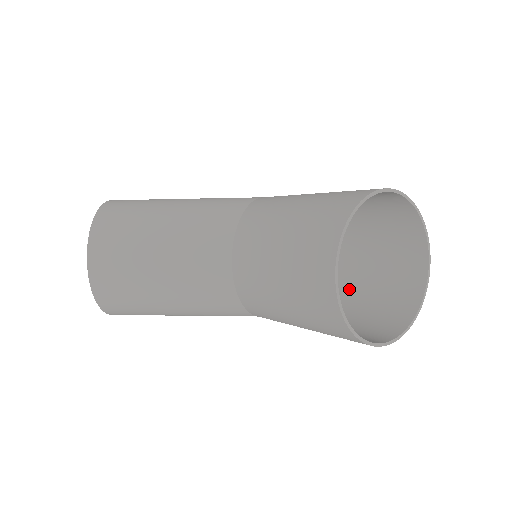
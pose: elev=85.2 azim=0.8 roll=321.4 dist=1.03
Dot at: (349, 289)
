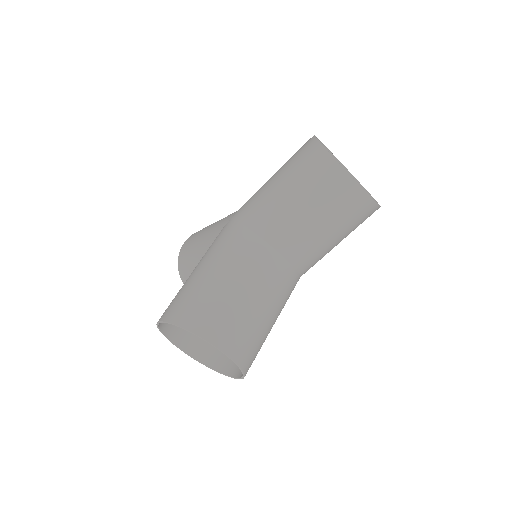
Dot at: occluded
